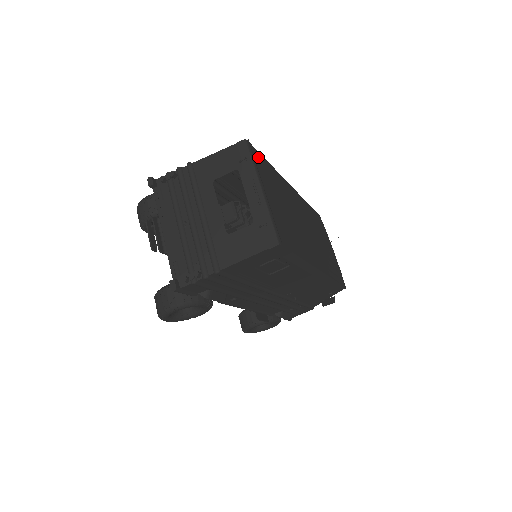
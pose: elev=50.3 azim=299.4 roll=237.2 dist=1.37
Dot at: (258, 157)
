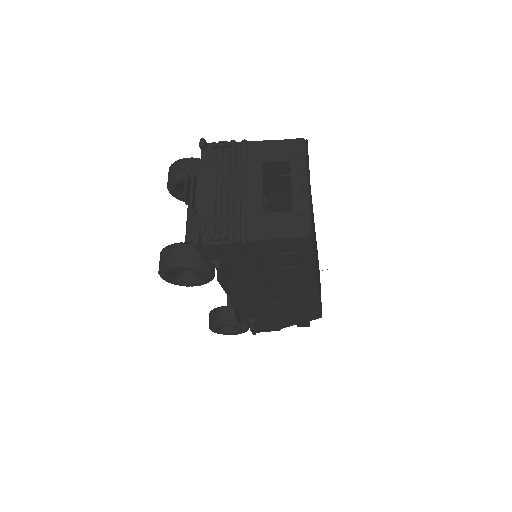
Dot at: occluded
